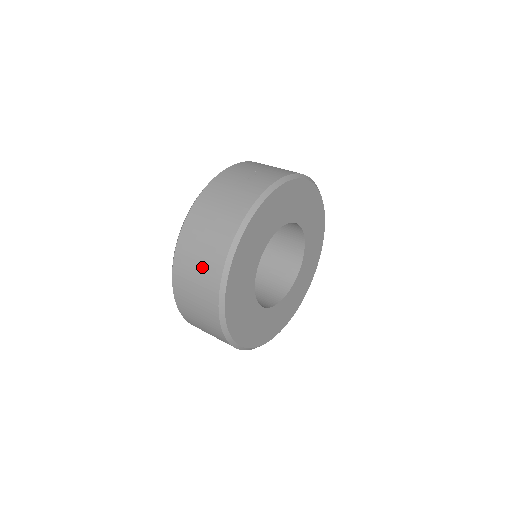
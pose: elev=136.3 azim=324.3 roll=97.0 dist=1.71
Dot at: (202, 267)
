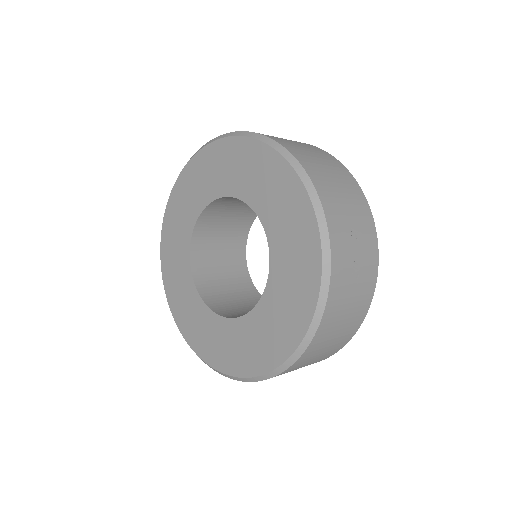
Dot at: occluded
